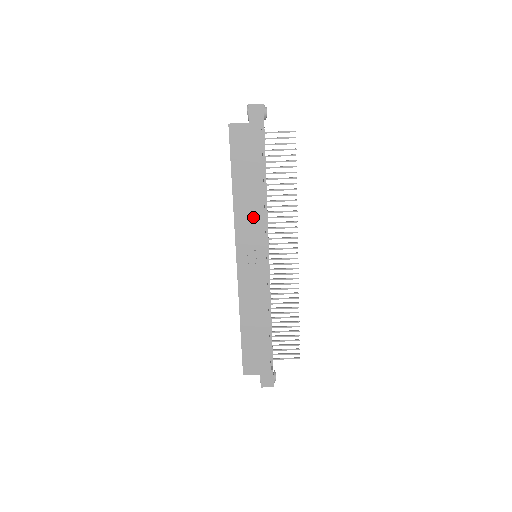
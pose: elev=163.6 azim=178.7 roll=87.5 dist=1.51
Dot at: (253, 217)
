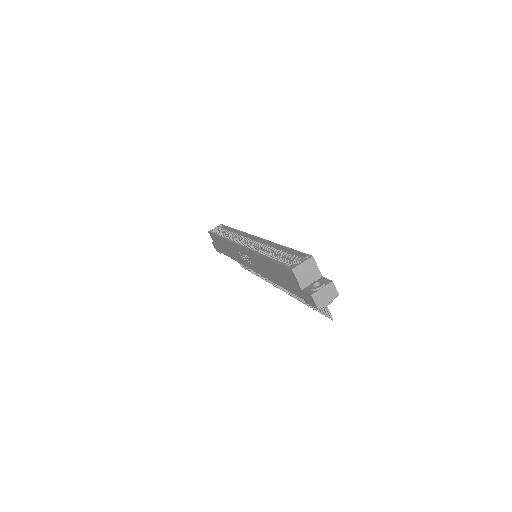
Dot at: (261, 268)
